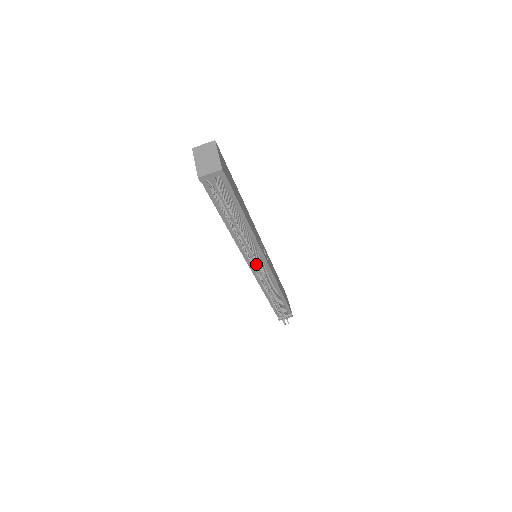
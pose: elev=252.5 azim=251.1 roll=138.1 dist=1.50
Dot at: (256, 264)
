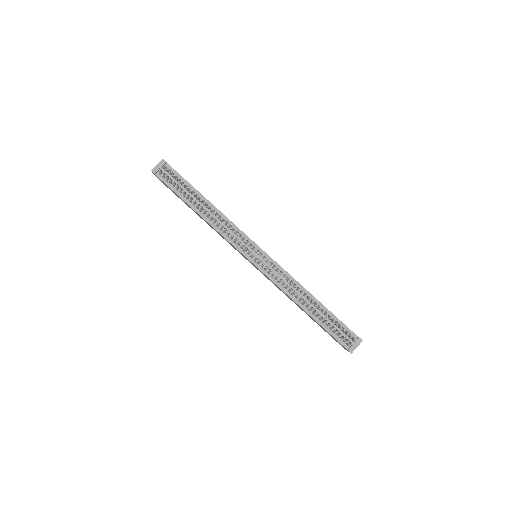
Dot at: (251, 252)
